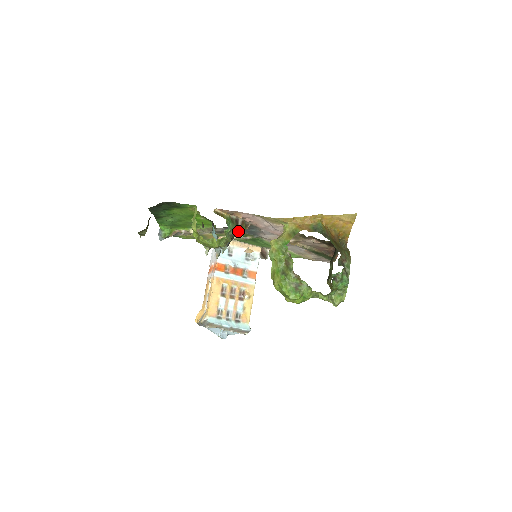
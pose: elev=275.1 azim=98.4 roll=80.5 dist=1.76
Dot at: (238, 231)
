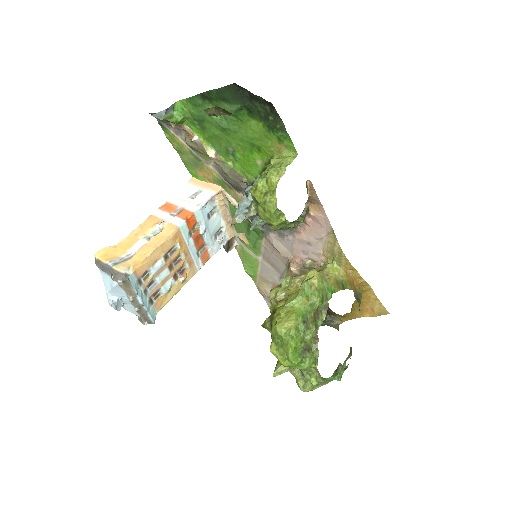
Dot at: occluded
